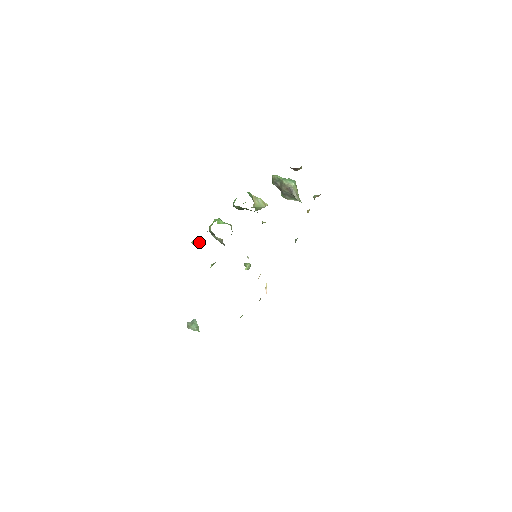
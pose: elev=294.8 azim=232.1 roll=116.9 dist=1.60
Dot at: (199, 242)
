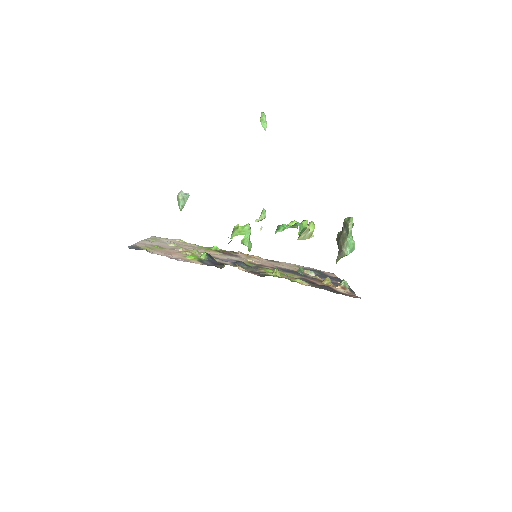
Dot at: (266, 125)
